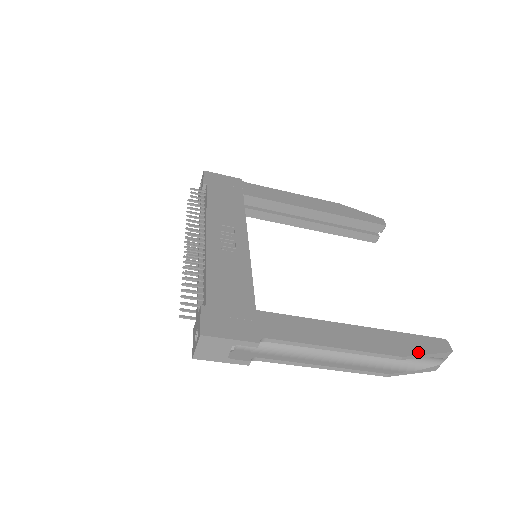
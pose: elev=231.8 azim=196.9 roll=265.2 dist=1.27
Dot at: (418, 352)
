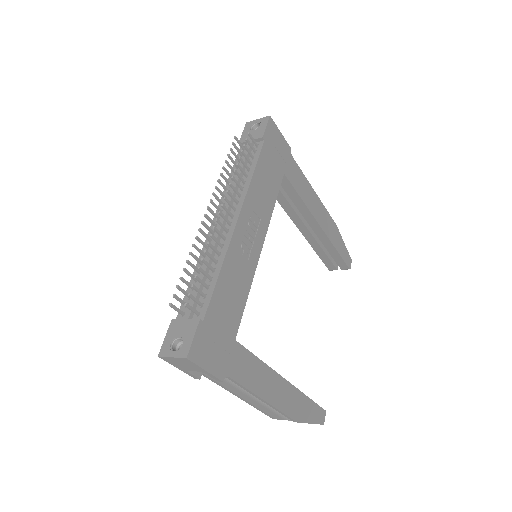
Dot at: (307, 420)
